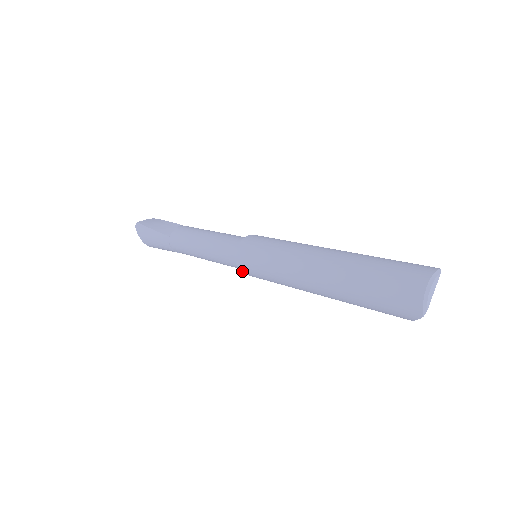
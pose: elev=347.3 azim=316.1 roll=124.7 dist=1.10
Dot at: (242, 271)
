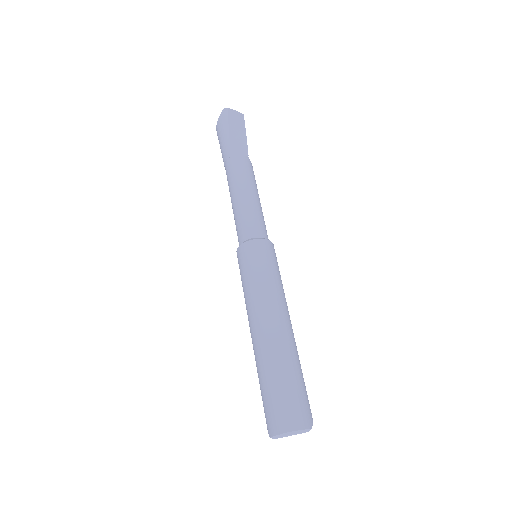
Dot at: (237, 255)
